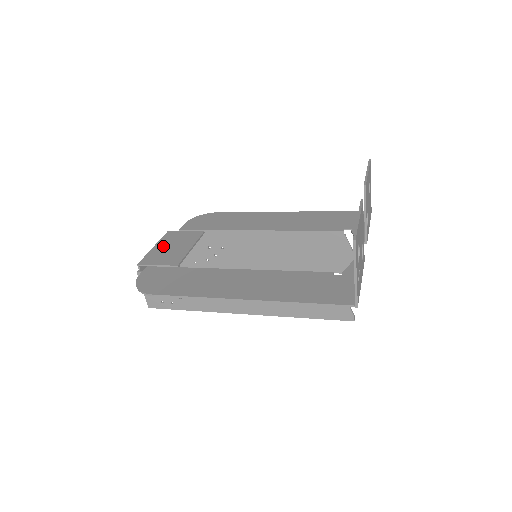
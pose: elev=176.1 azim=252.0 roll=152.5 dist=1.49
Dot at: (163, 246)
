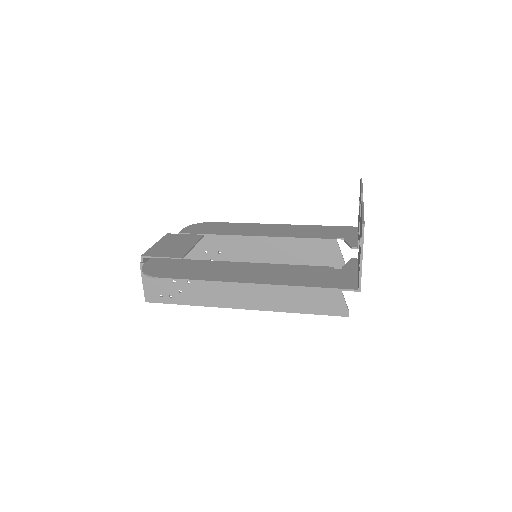
Dot at: (165, 244)
